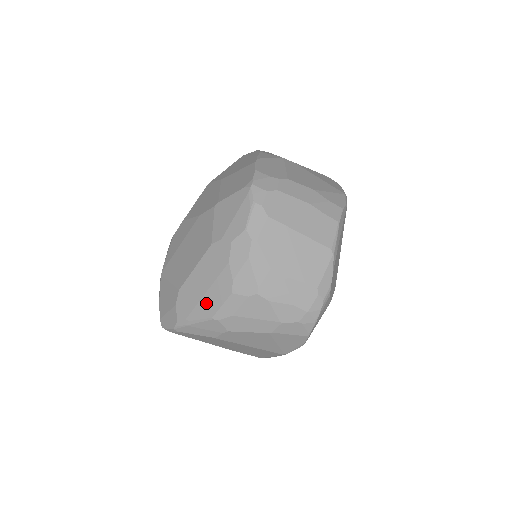
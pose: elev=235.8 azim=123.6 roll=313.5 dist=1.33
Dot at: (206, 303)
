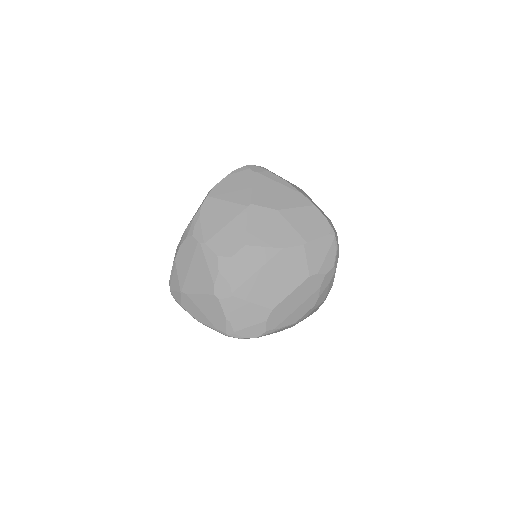
Dot at: (295, 315)
